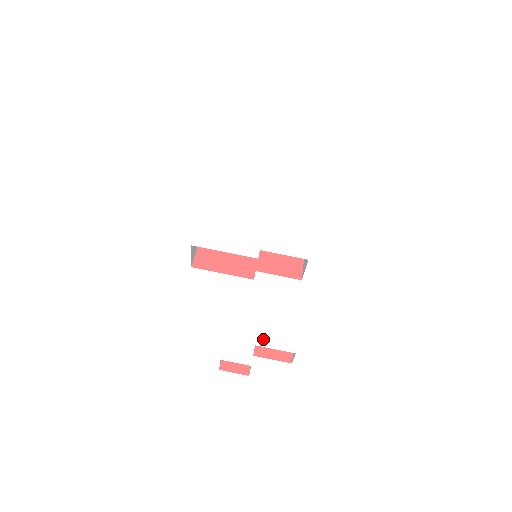
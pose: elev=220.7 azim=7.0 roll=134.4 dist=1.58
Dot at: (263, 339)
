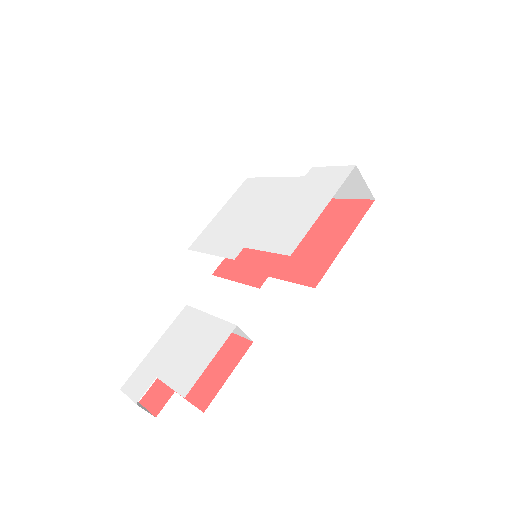
Dot at: (168, 370)
